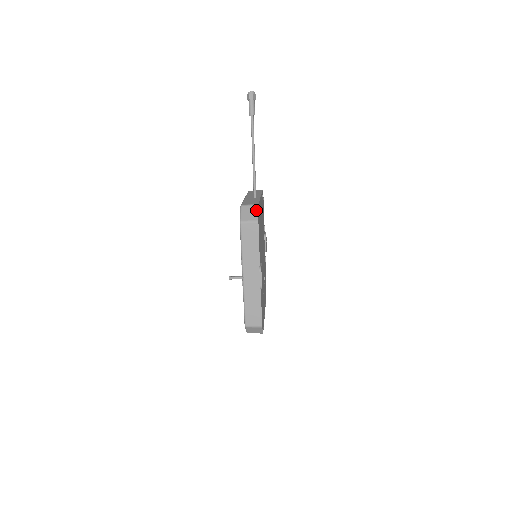
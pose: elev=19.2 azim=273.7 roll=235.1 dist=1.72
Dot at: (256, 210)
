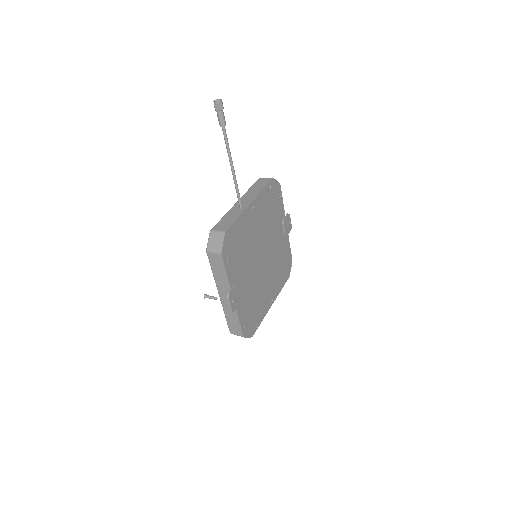
Dot at: (222, 239)
